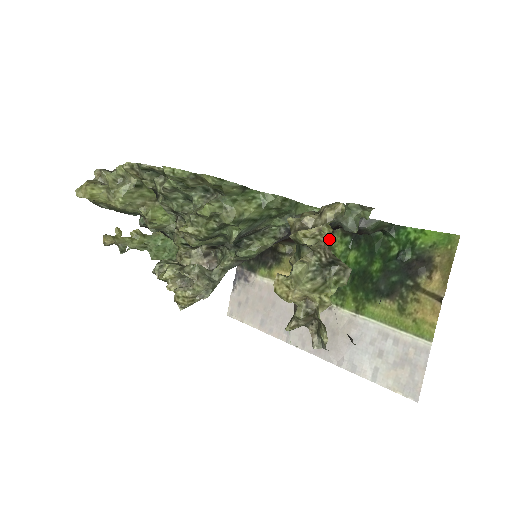
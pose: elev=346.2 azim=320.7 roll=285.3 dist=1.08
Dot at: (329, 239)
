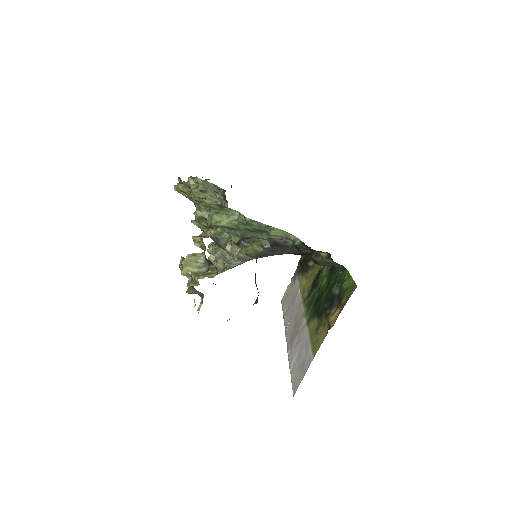
Dot at: occluded
